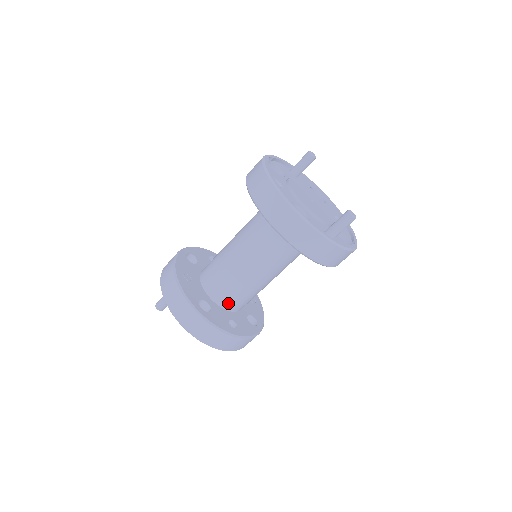
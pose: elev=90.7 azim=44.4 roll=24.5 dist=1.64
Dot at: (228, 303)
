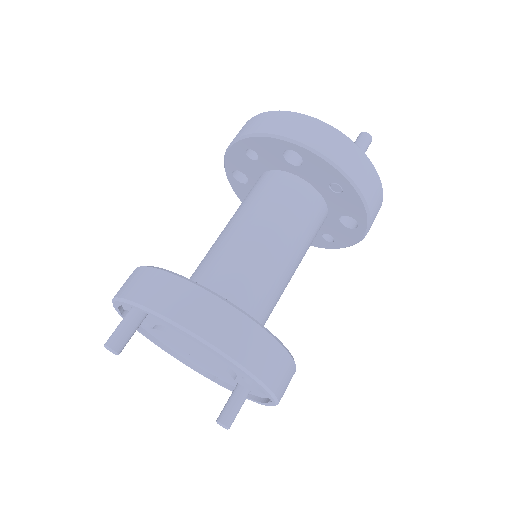
Dot at: occluded
